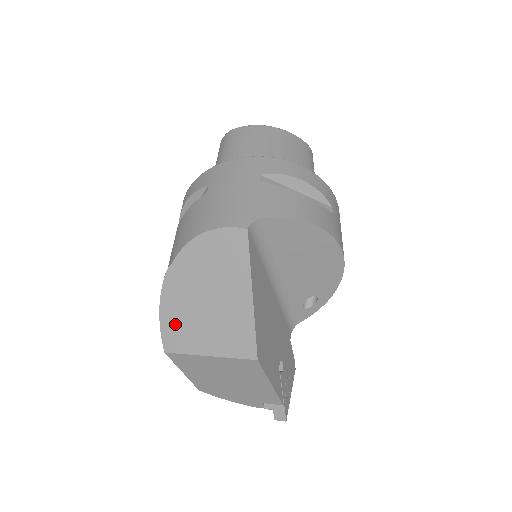
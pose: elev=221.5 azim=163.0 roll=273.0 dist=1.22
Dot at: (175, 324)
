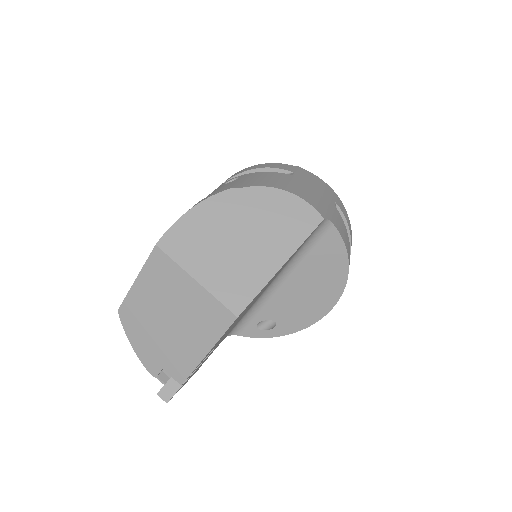
Dot at: (192, 231)
